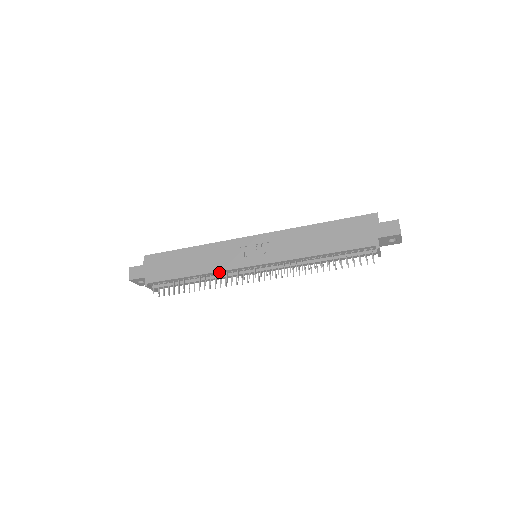
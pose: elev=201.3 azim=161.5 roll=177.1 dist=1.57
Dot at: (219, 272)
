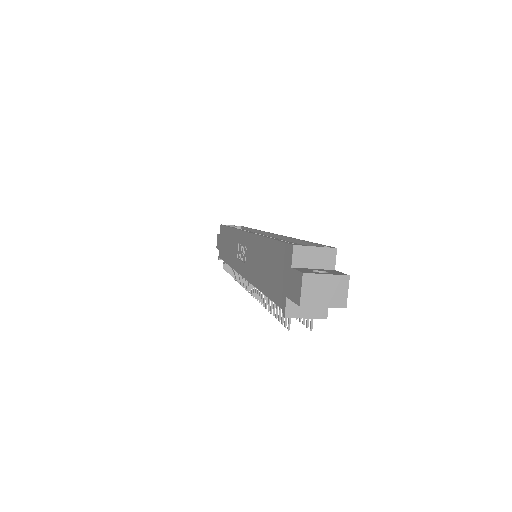
Dot at: occluded
